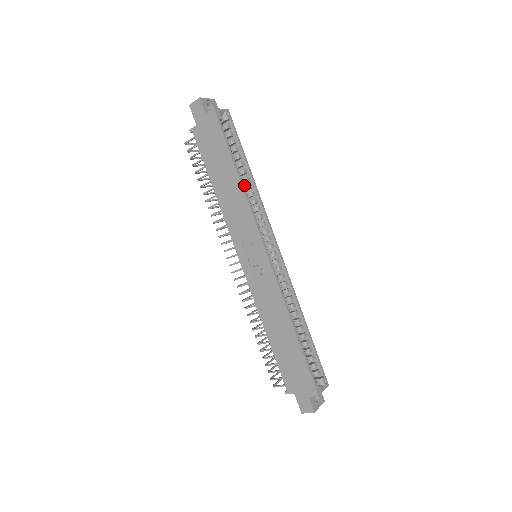
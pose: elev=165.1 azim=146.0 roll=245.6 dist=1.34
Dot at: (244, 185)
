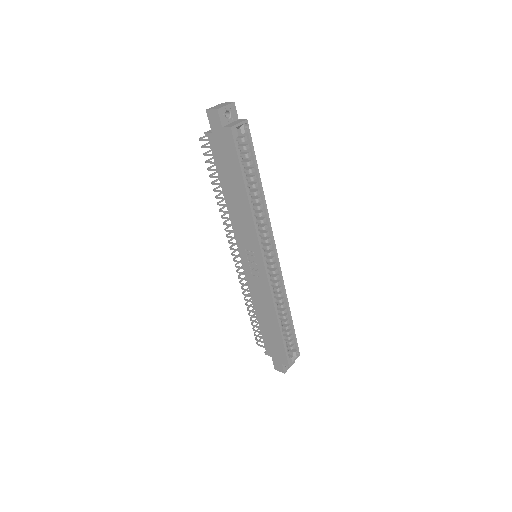
Dot at: occluded
